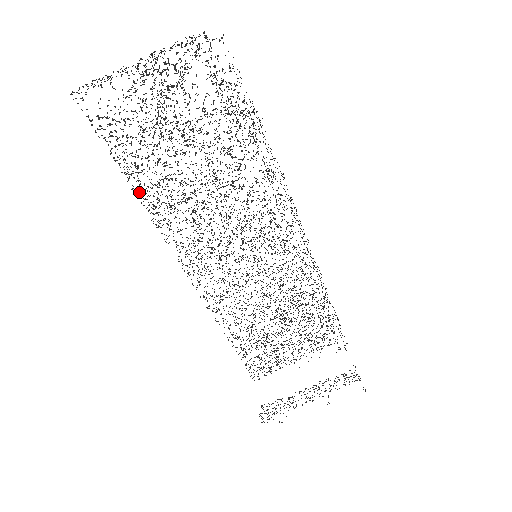
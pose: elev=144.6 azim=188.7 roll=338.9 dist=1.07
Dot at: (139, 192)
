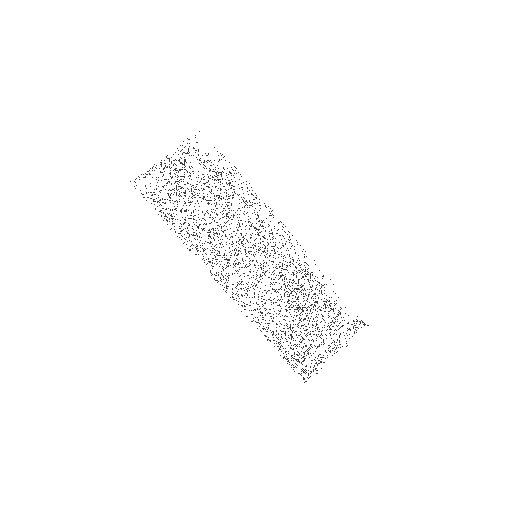
Dot at: occluded
